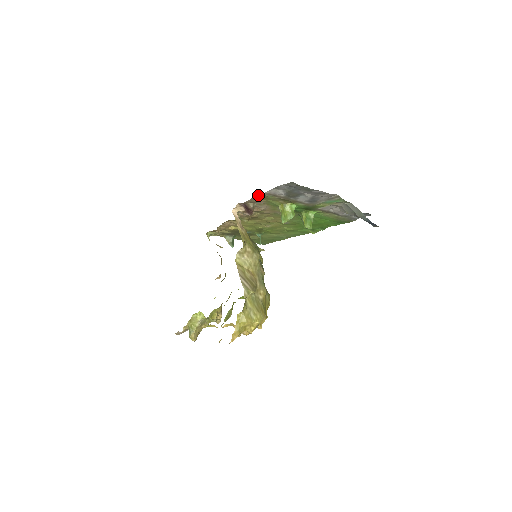
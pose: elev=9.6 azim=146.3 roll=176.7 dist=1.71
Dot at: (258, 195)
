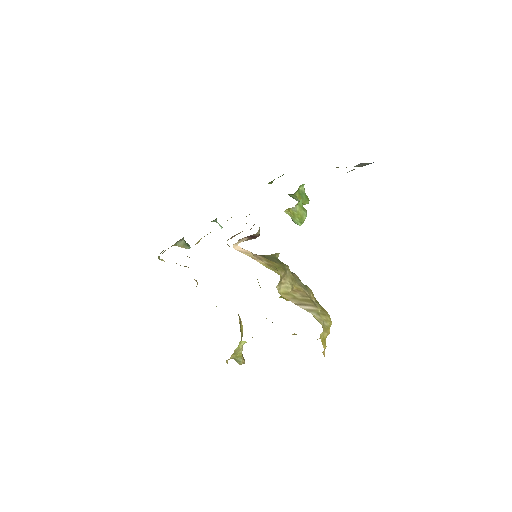
Dot at: occluded
